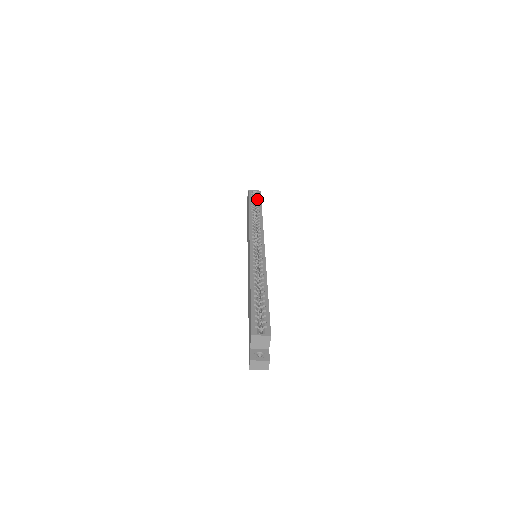
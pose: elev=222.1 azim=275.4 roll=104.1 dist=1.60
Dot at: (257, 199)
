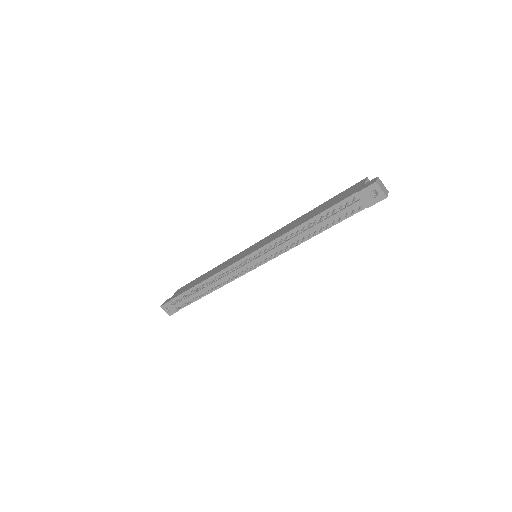
Dot at: occluded
